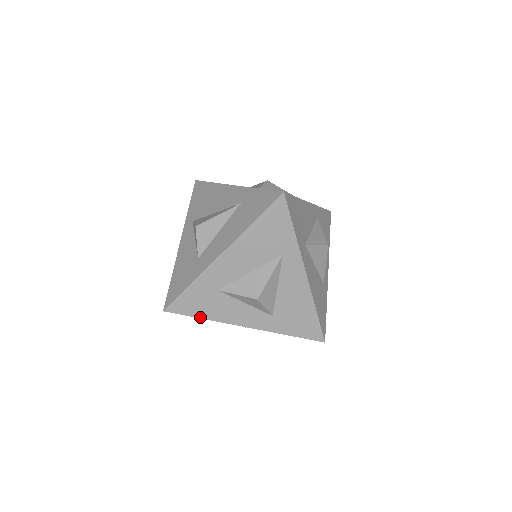
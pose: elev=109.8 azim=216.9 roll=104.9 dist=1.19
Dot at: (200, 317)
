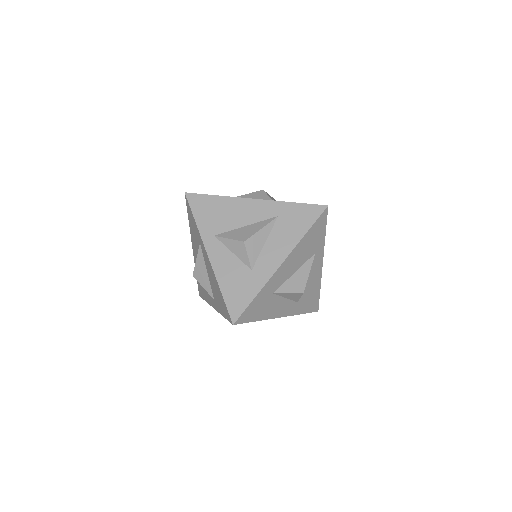
Dot at: (256, 320)
